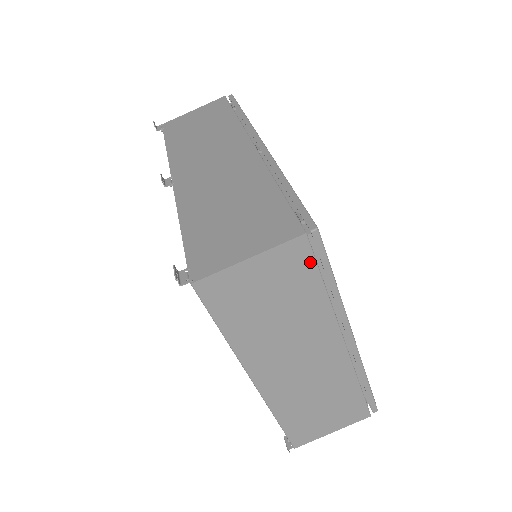
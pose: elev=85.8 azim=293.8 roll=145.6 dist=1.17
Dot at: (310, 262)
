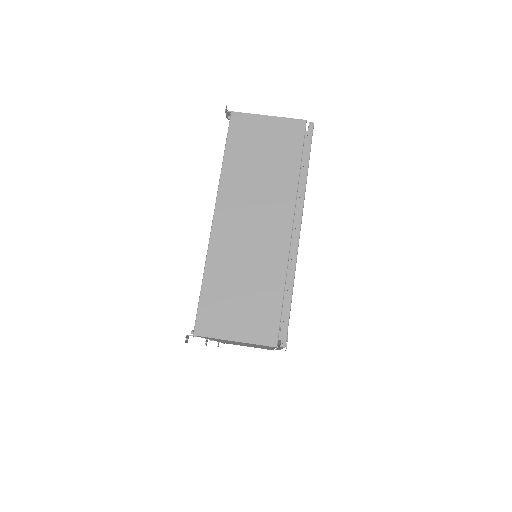
Dot at: (300, 140)
